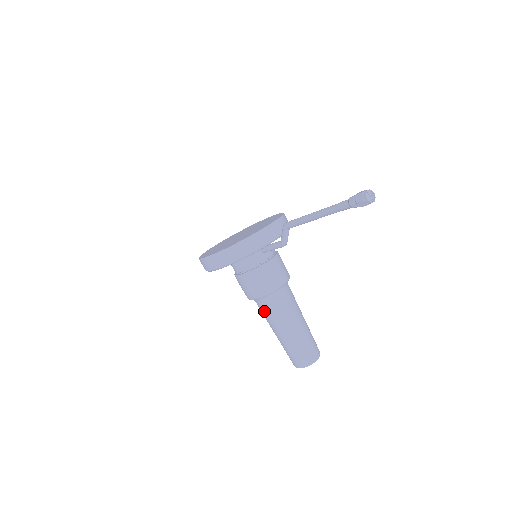
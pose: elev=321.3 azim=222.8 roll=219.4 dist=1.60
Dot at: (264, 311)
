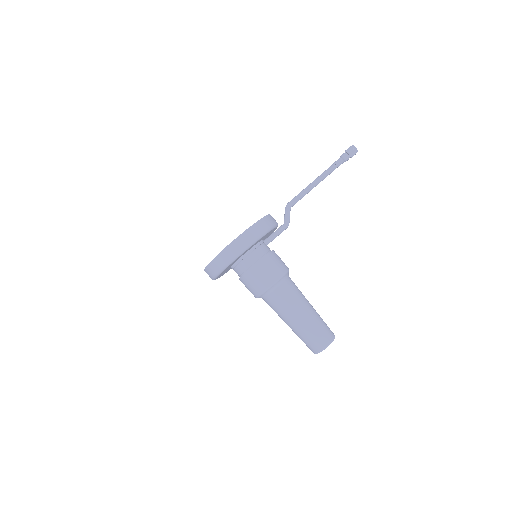
Dot at: (282, 298)
